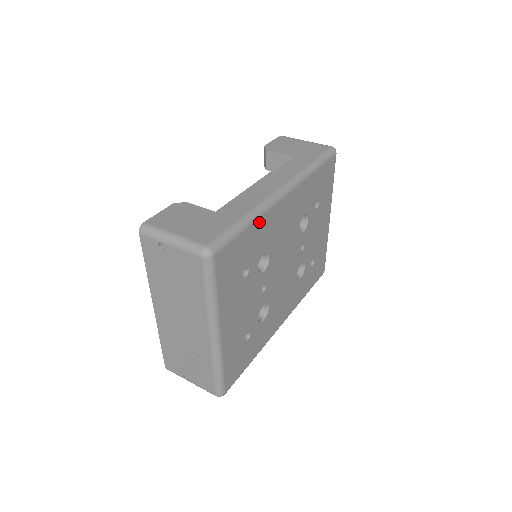
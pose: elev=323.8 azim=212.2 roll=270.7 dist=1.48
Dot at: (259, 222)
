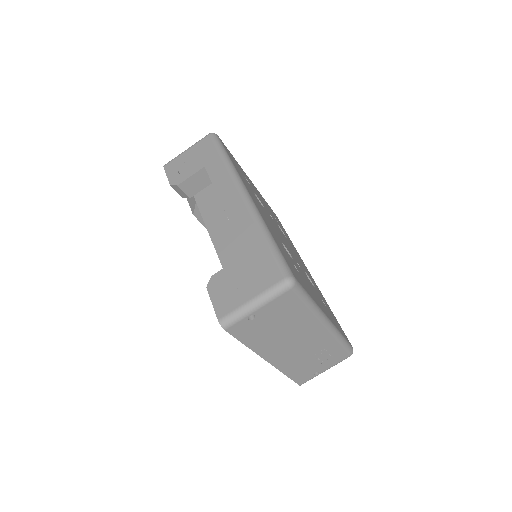
Dot at: (269, 229)
